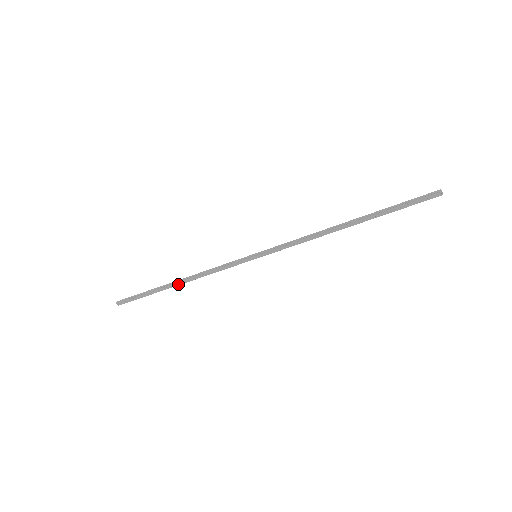
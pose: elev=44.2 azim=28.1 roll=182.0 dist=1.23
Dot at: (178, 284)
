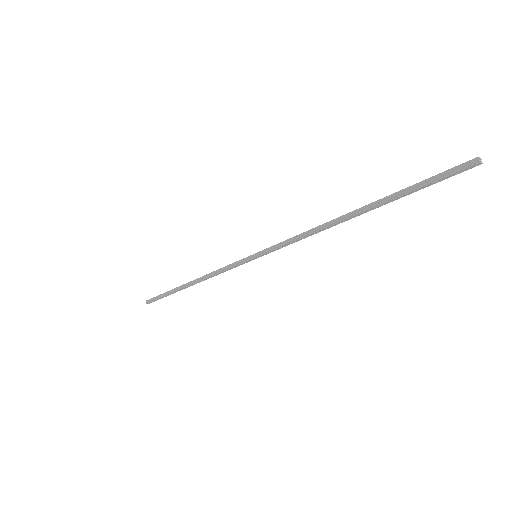
Dot at: (191, 285)
